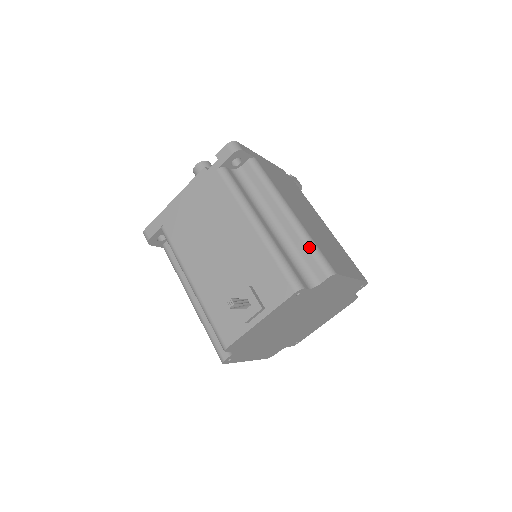
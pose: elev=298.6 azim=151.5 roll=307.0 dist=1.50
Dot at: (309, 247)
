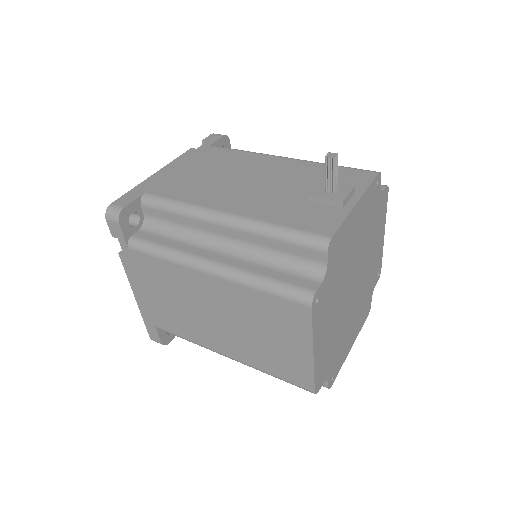
Dot at: occluded
